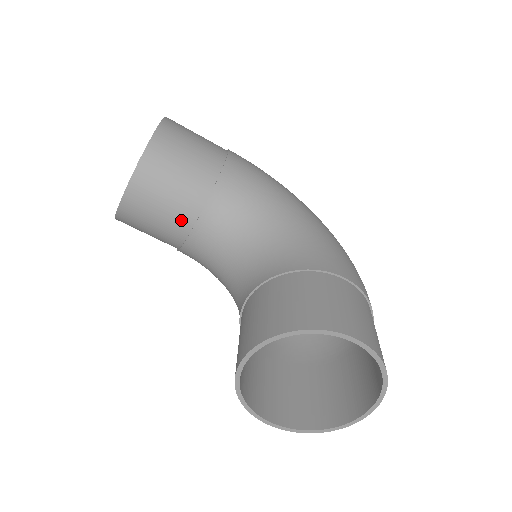
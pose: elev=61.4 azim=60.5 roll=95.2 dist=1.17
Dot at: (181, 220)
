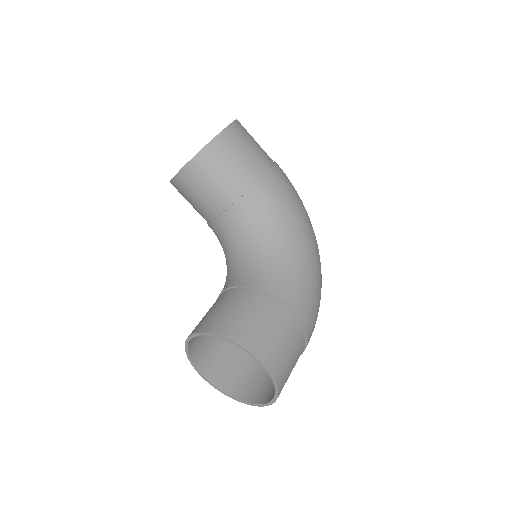
Dot at: (210, 209)
